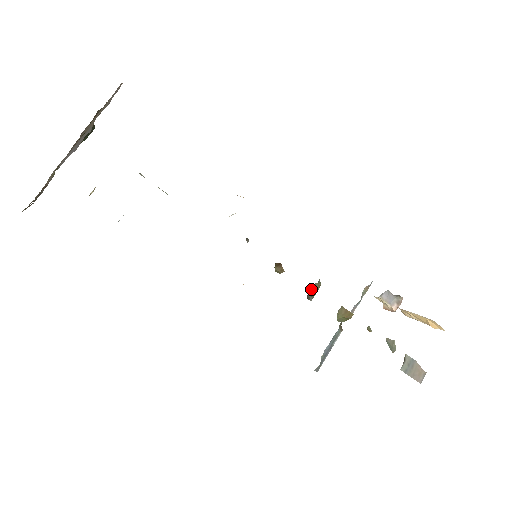
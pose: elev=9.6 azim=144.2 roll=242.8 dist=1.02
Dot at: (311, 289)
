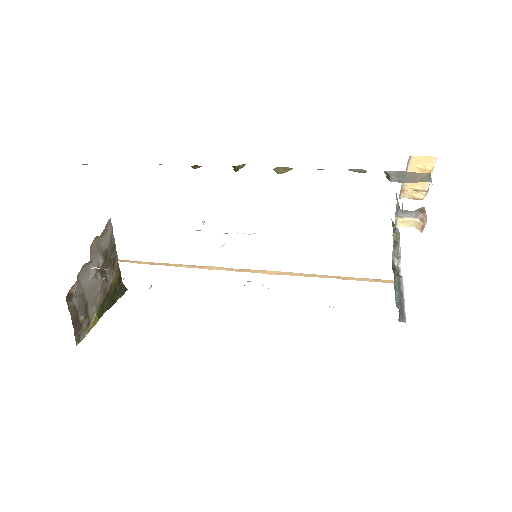
Dot at: (236, 168)
